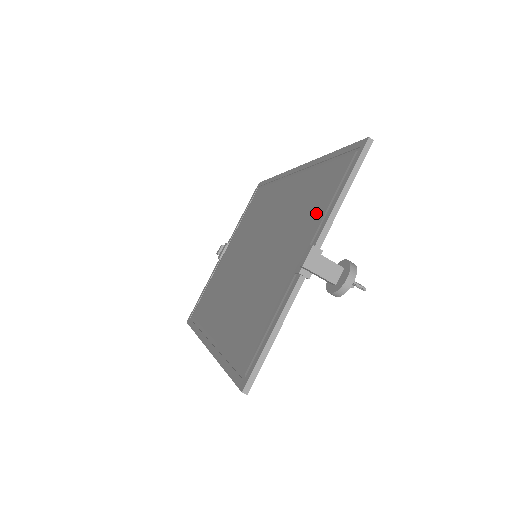
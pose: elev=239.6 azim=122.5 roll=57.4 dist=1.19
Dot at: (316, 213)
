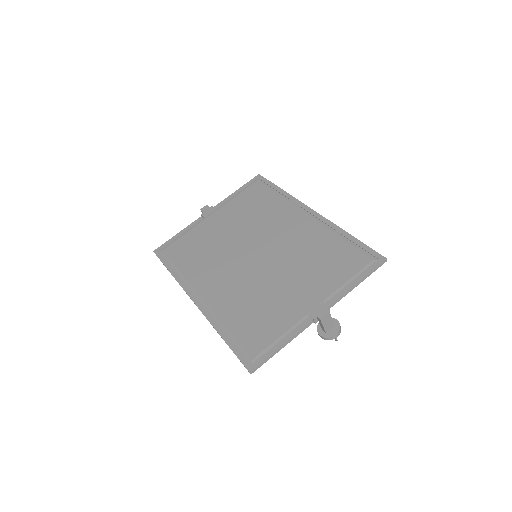
Dot at: (332, 279)
